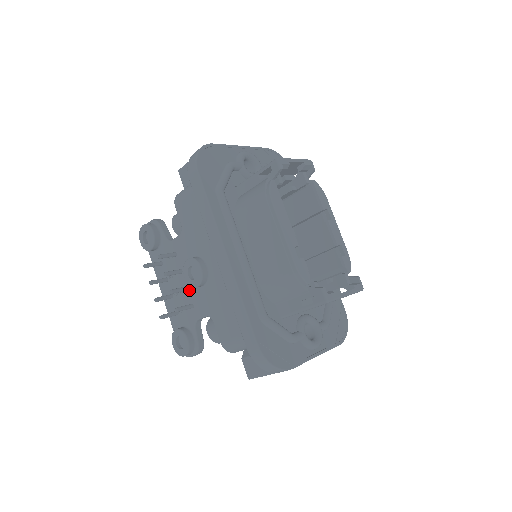
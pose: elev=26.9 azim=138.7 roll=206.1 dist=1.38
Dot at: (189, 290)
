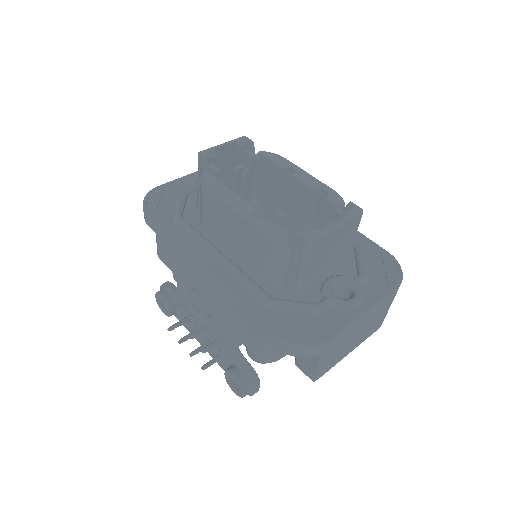
Dot at: (211, 326)
